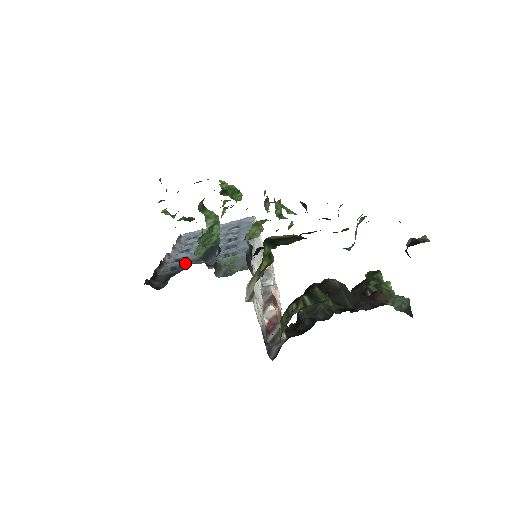
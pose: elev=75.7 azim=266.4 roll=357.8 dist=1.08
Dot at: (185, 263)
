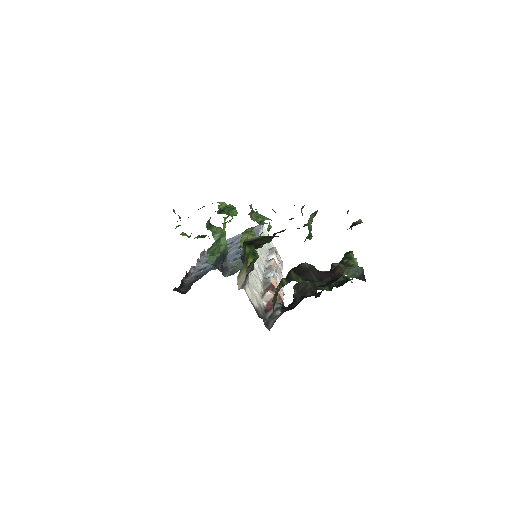
Dot at: (205, 271)
